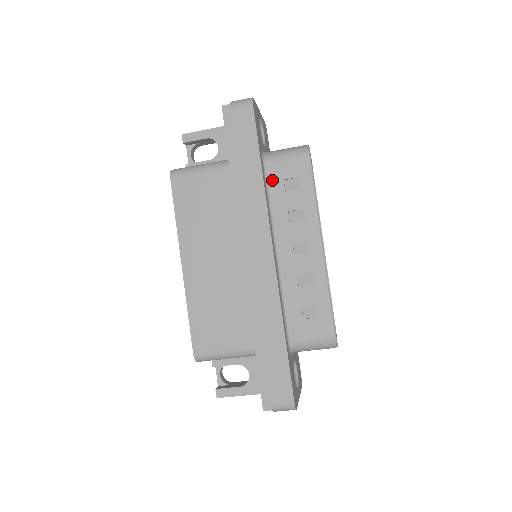
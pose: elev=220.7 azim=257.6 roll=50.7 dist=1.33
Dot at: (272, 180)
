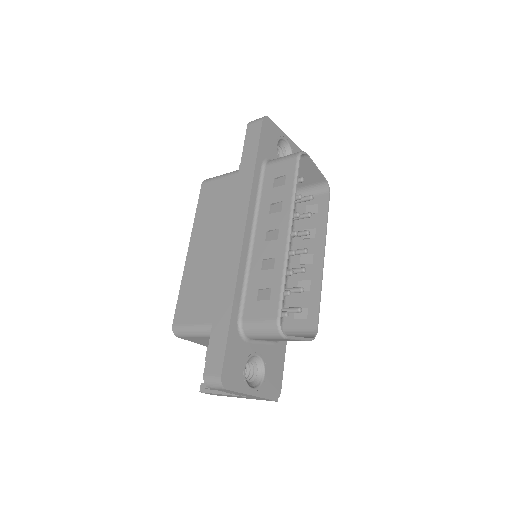
Dot at: (266, 179)
